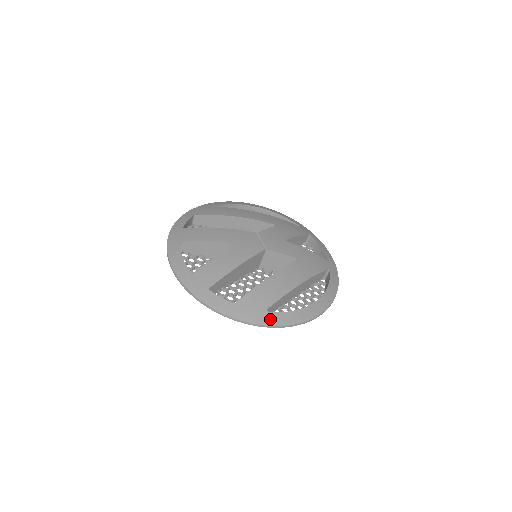
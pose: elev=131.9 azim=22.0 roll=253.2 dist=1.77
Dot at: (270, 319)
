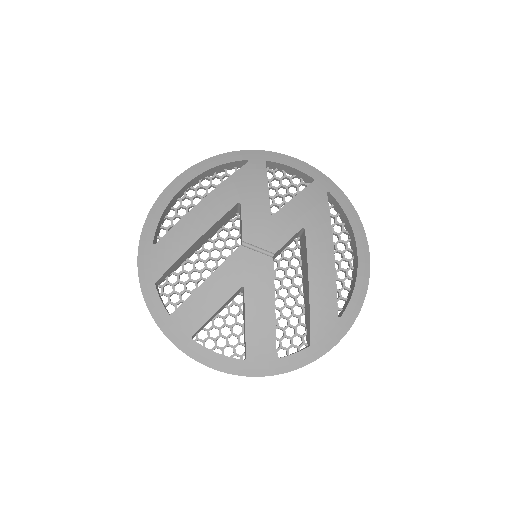
Dot at: (347, 321)
